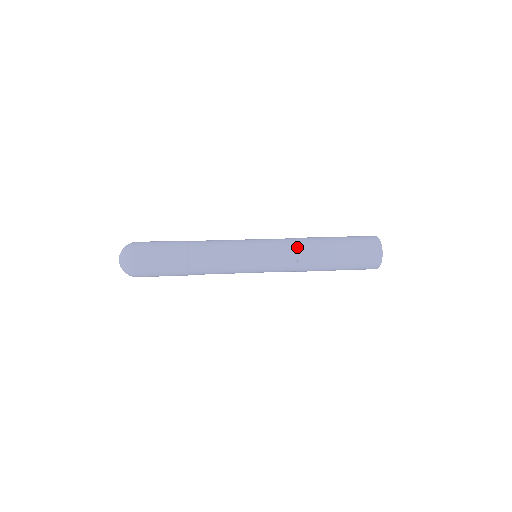
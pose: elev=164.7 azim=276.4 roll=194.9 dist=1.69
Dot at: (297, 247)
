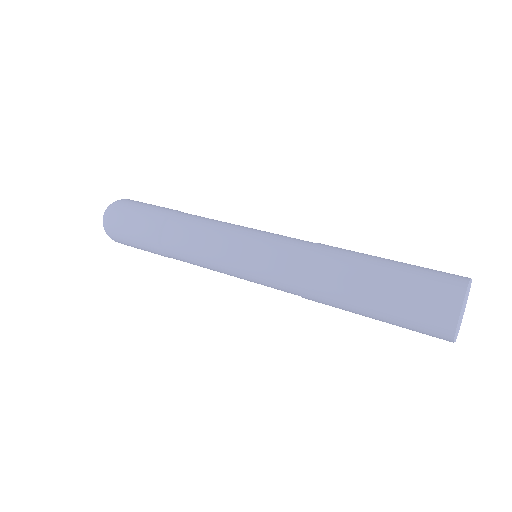
Dot at: (305, 255)
